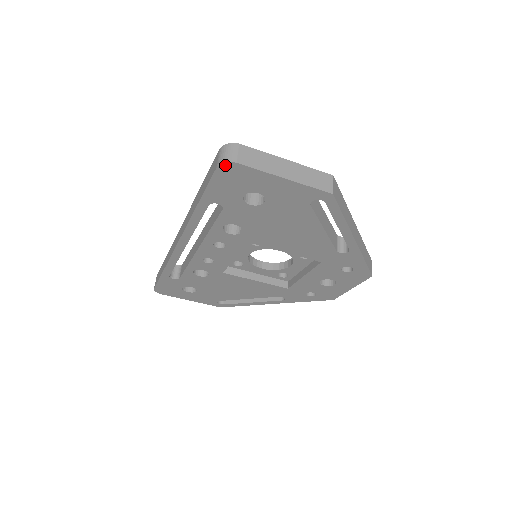
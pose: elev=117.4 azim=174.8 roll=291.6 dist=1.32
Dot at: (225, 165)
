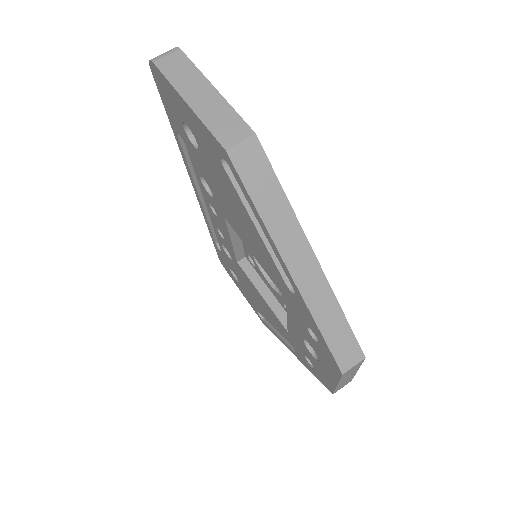
Dot at: (152, 65)
